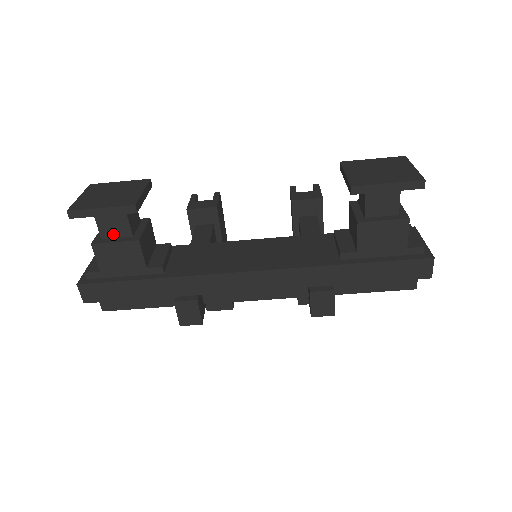
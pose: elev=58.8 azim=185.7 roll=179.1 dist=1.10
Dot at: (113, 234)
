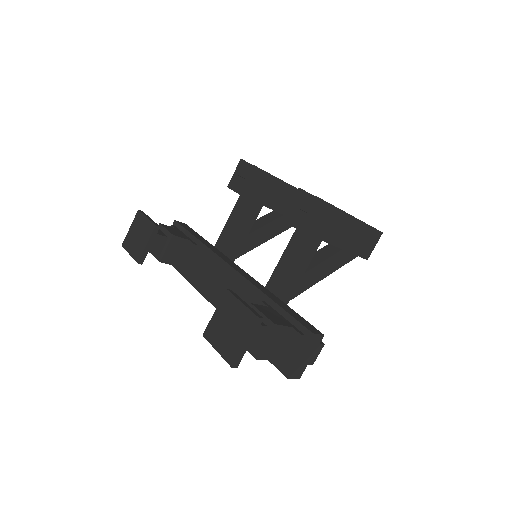
Dot at: occluded
